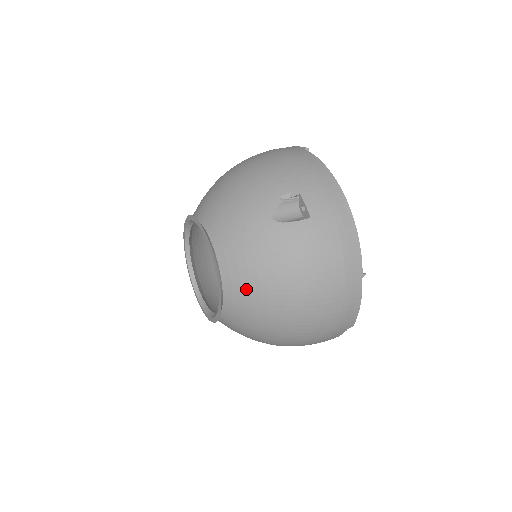
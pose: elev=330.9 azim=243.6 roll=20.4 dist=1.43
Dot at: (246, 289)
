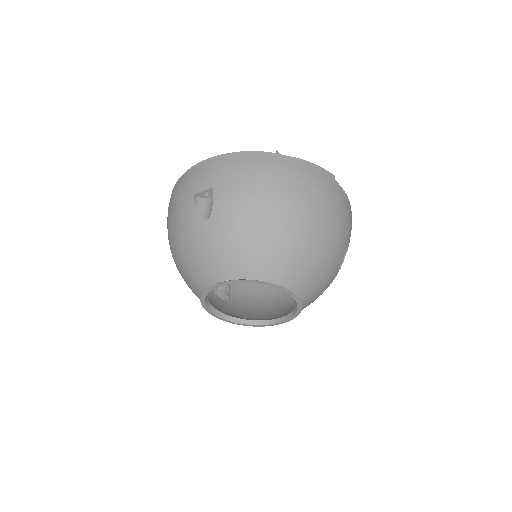
Dot at: occluded
